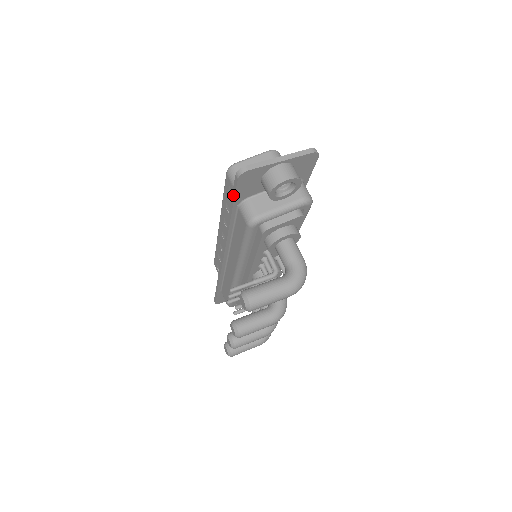
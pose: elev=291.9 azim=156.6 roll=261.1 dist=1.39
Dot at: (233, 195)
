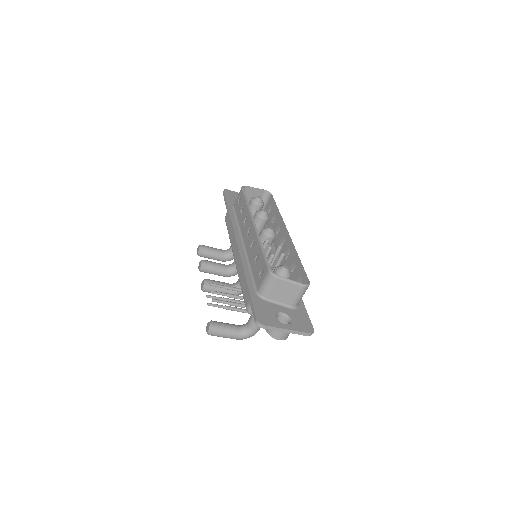
Dot at: (251, 304)
